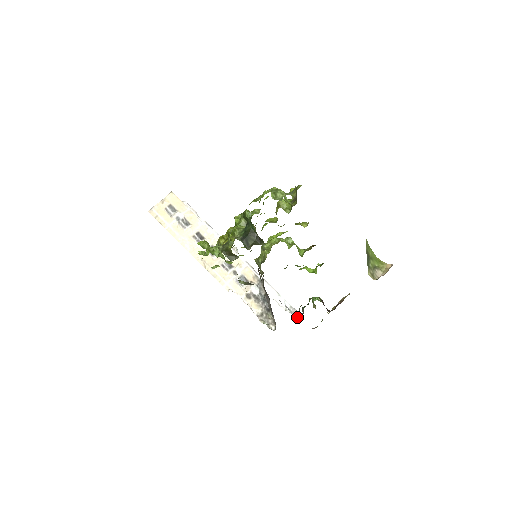
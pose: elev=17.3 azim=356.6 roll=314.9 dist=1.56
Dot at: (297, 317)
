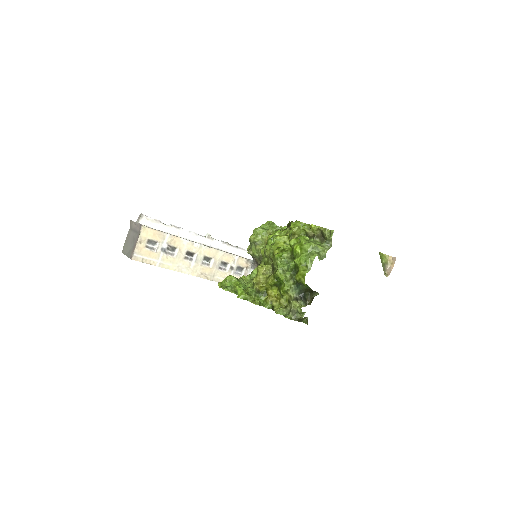
Dot at: occluded
